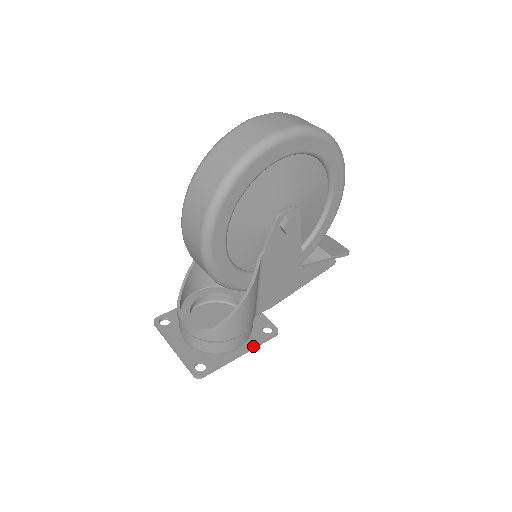
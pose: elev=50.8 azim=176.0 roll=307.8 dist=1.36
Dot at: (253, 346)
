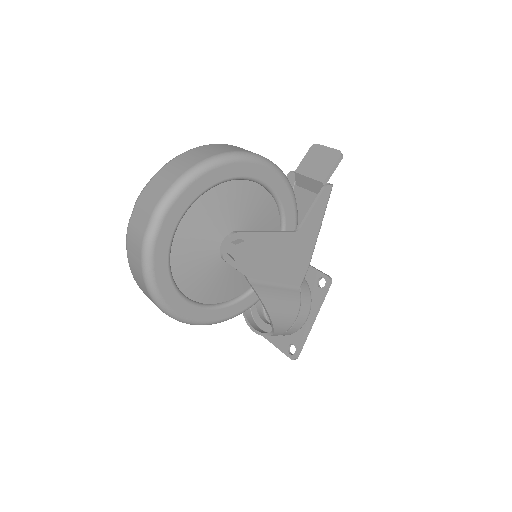
Dot at: (317, 308)
